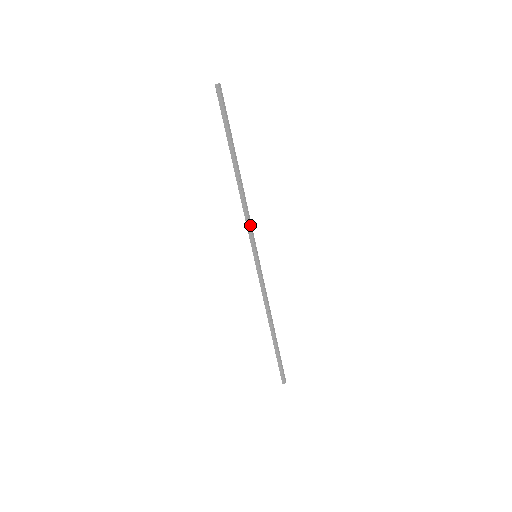
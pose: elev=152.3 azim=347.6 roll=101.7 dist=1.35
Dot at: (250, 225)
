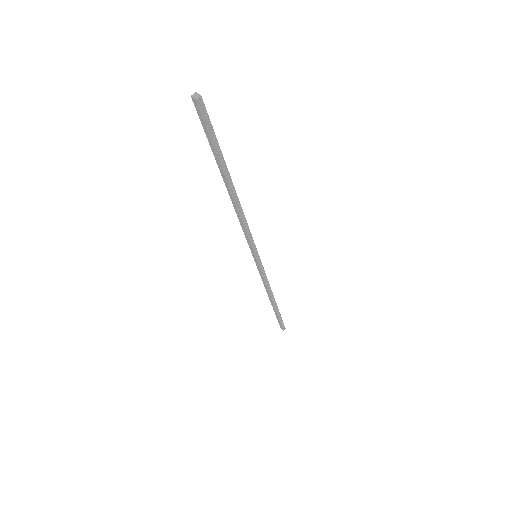
Dot at: (250, 233)
